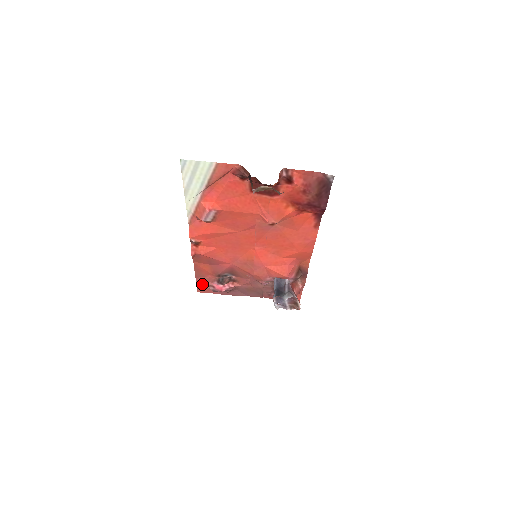
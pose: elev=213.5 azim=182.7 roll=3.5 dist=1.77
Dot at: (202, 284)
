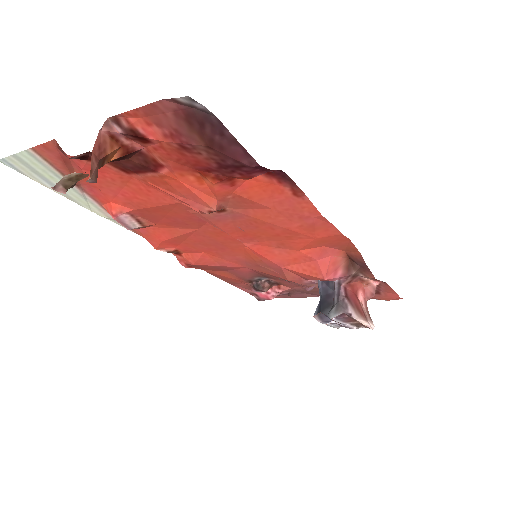
Dot at: occluded
